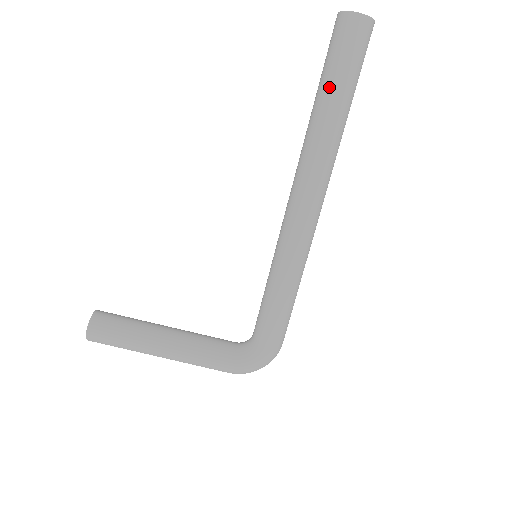
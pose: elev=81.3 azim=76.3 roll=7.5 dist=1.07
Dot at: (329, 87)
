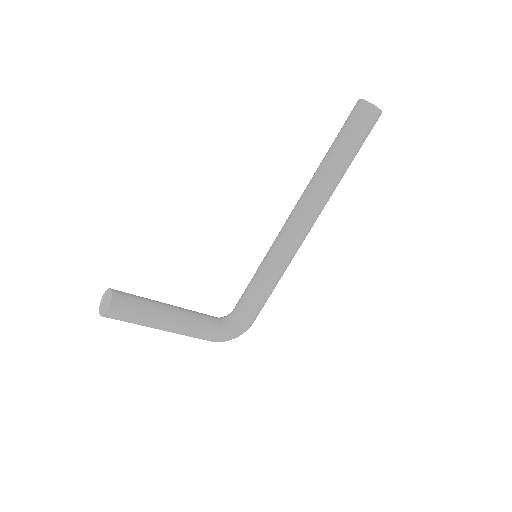
Dot at: (346, 151)
